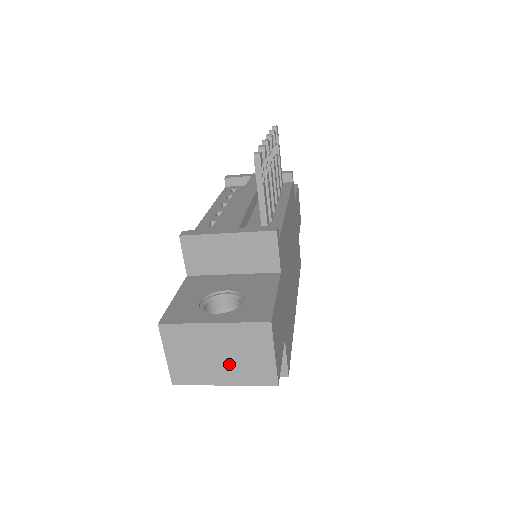
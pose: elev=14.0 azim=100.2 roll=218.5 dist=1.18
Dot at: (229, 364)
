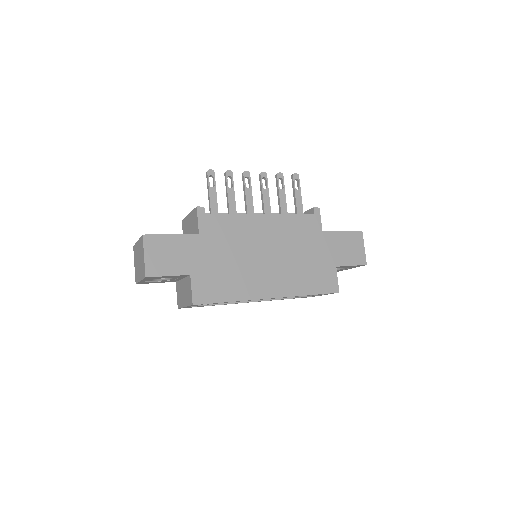
Dot at: (140, 266)
